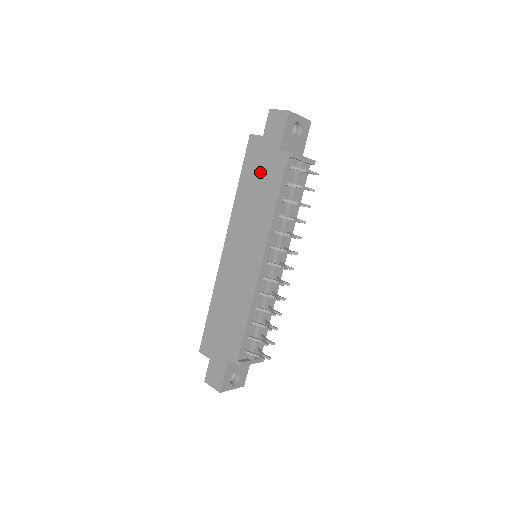
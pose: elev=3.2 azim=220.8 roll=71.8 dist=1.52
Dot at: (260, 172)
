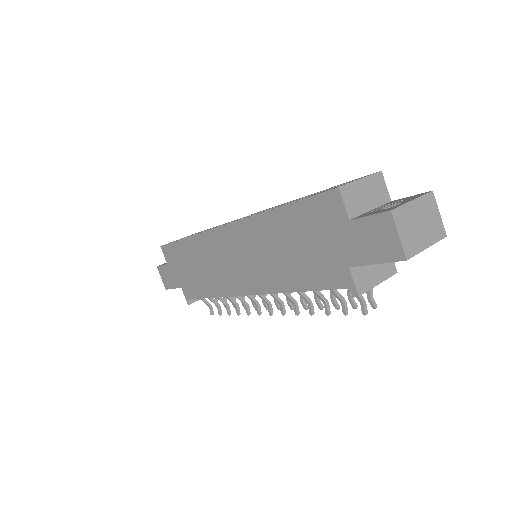
Dot at: (309, 243)
